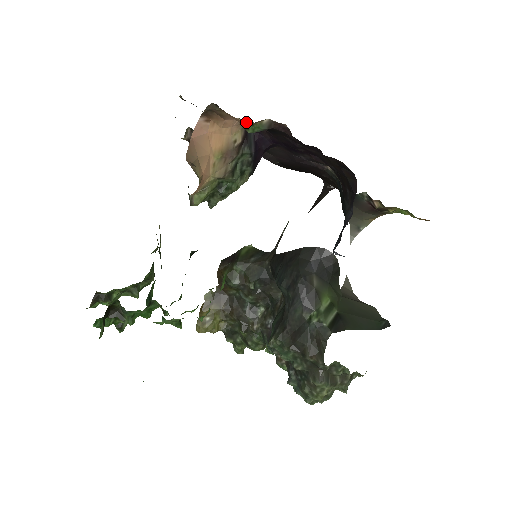
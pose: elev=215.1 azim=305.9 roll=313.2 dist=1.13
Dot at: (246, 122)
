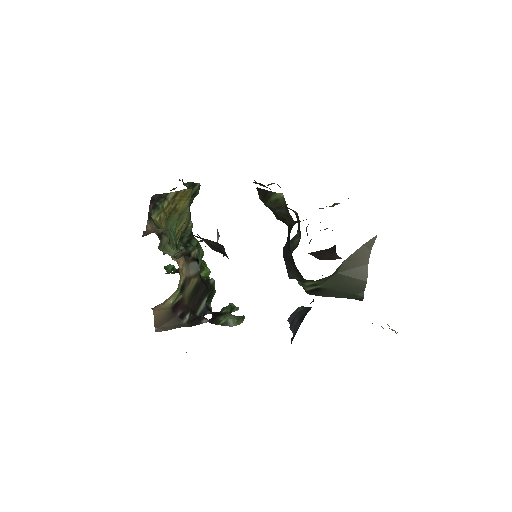
Dot at: occluded
